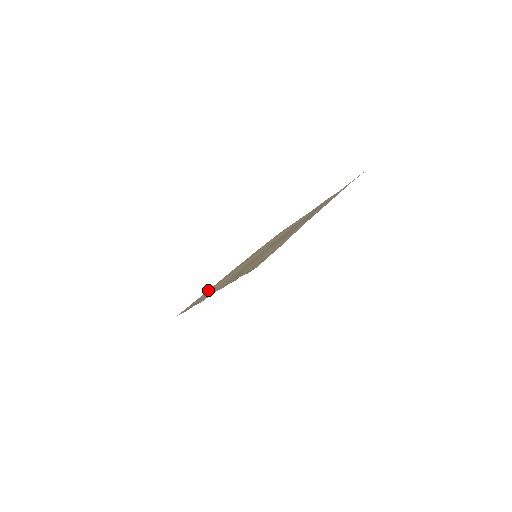
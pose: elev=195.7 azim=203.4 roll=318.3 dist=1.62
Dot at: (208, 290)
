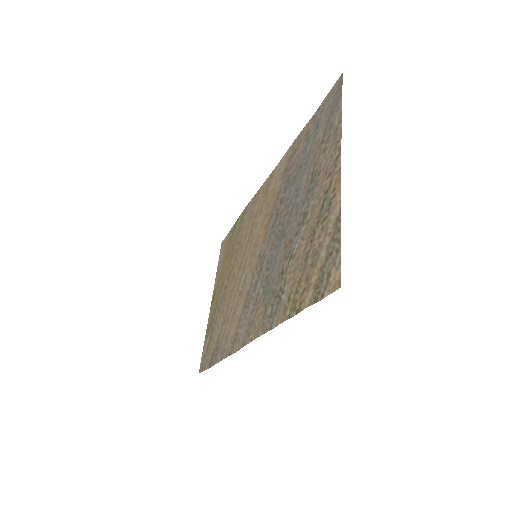
Dot at: (211, 324)
